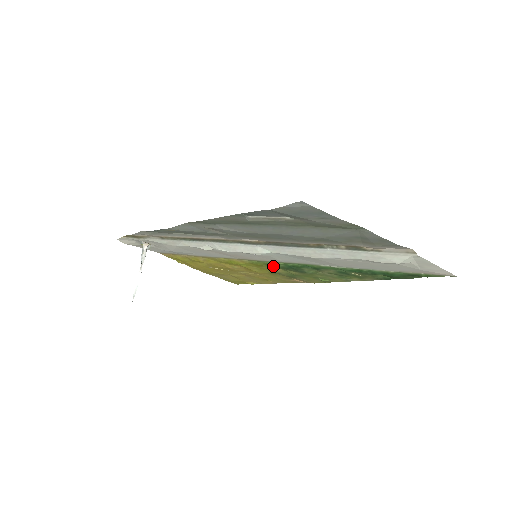
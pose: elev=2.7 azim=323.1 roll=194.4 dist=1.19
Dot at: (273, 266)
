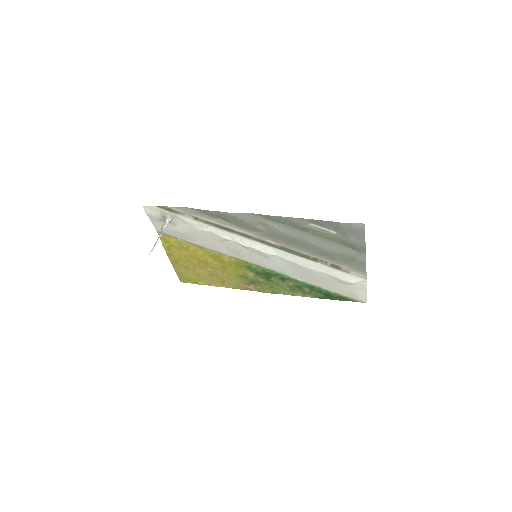
Dot at: (251, 269)
